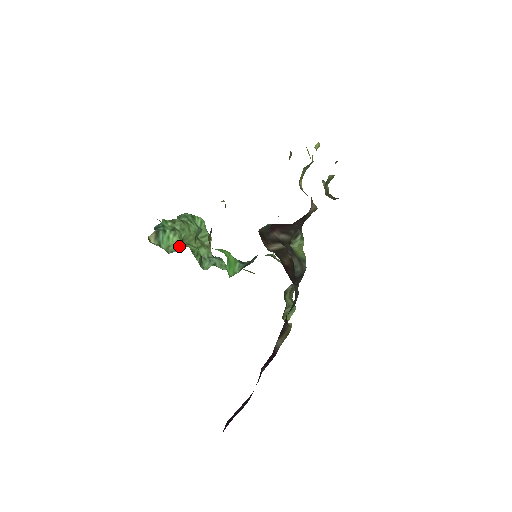
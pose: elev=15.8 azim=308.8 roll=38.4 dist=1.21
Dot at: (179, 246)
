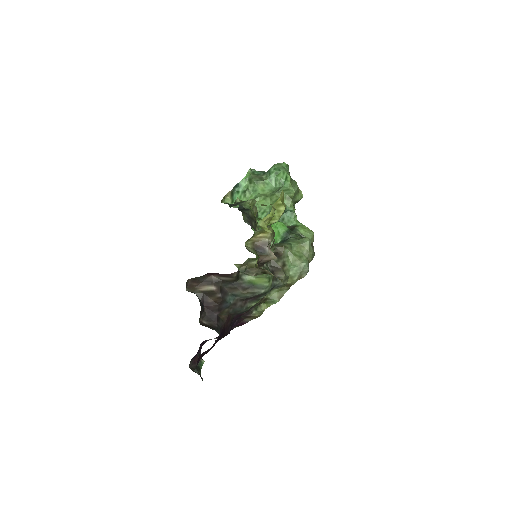
Dot at: occluded
